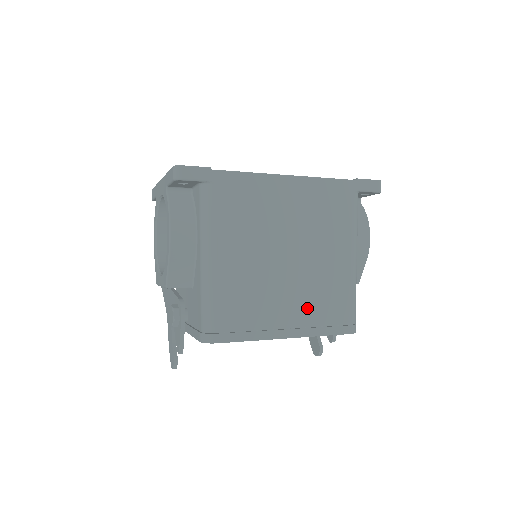
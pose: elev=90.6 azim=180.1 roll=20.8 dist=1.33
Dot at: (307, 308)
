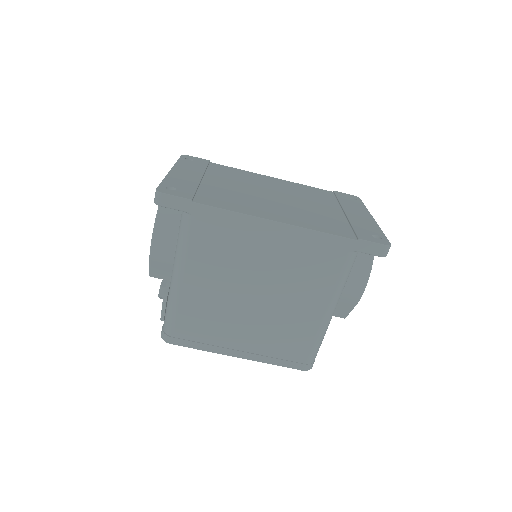
Dot at: (264, 340)
